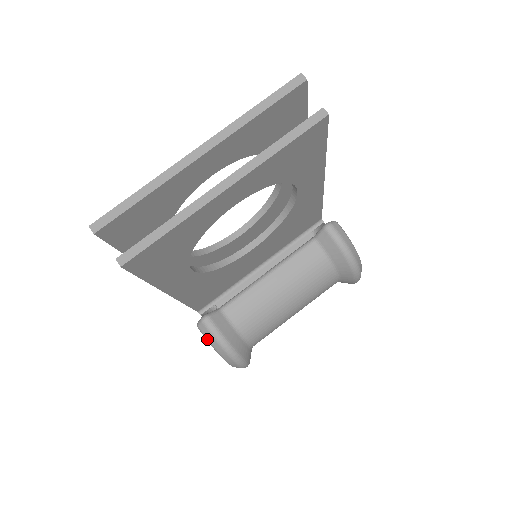
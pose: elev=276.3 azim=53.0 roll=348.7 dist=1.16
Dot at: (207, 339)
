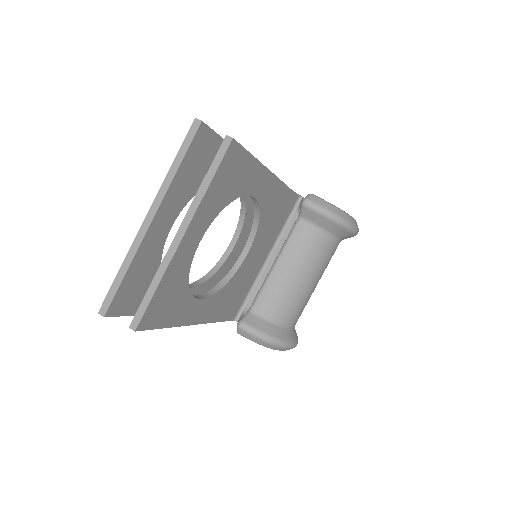
Dot at: occluded
